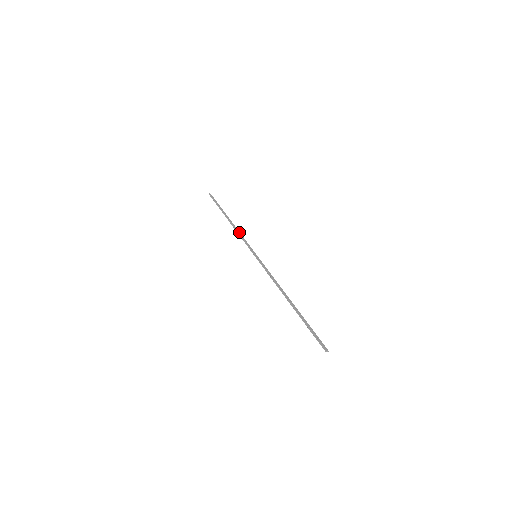
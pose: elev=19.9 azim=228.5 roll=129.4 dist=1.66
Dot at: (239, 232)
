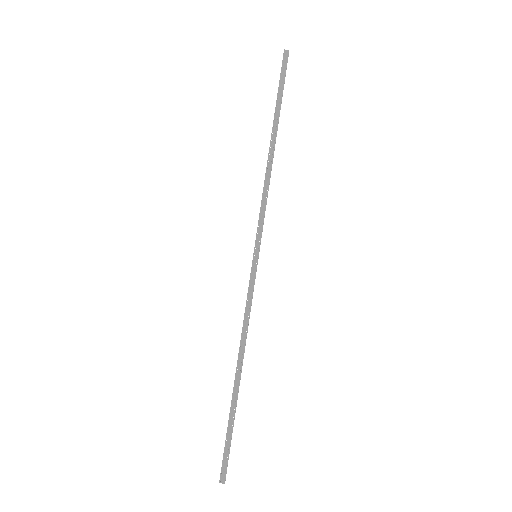
Dot at: (267, 184)
